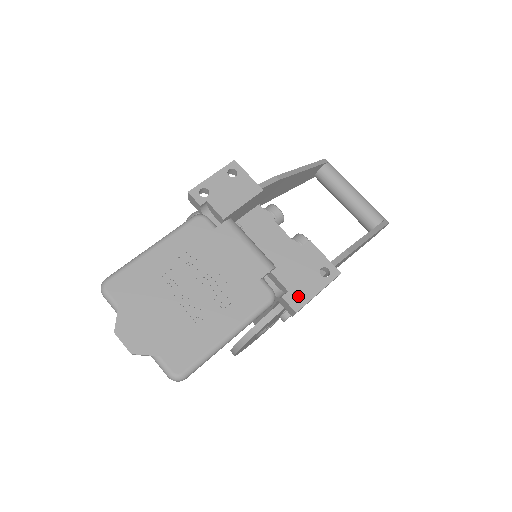
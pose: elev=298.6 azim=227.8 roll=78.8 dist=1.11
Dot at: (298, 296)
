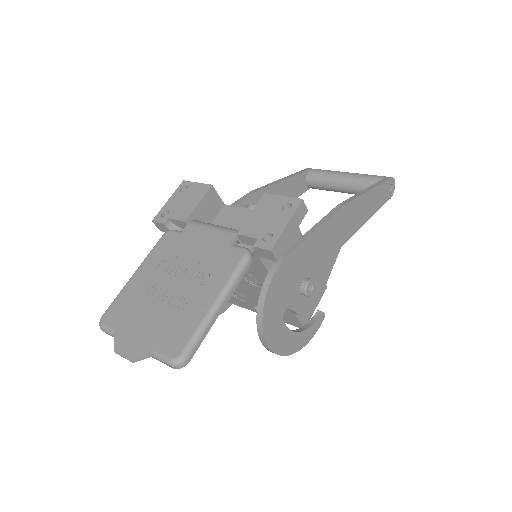
Dot at: (290, 253)
